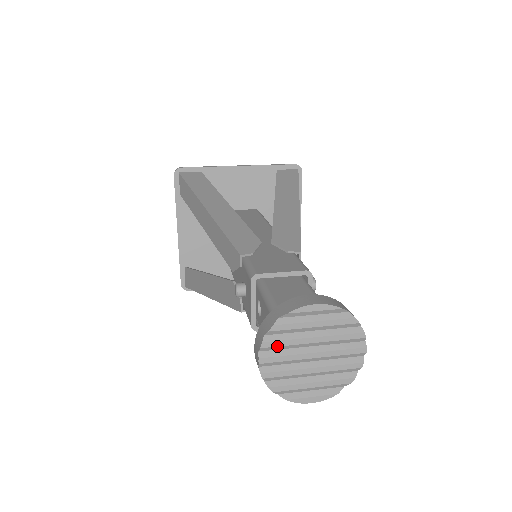
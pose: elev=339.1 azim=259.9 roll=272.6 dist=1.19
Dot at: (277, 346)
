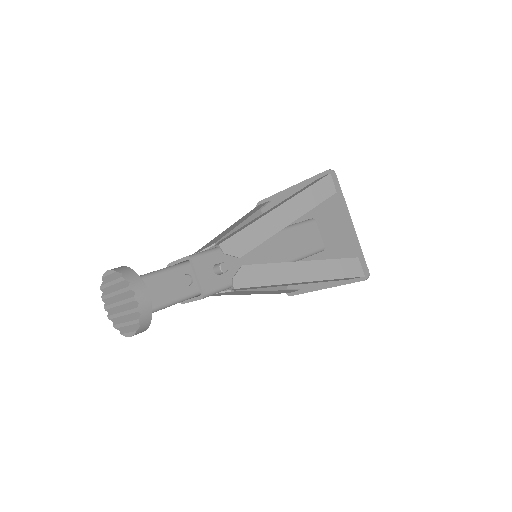
Dot at: (106, 299)
